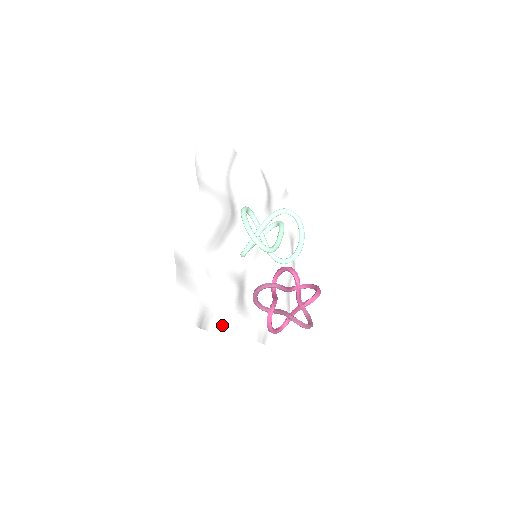
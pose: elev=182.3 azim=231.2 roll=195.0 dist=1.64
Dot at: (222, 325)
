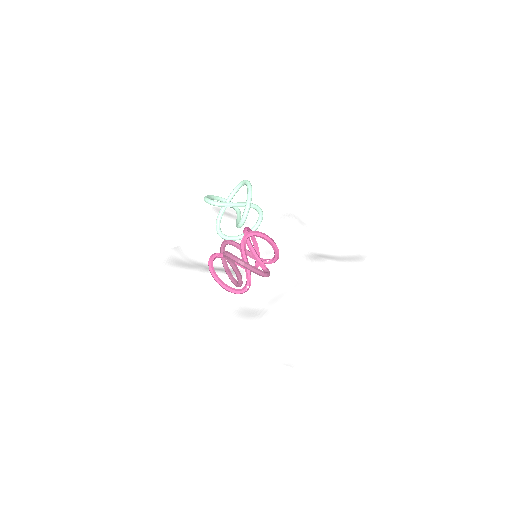
Dot at: (204, 306)
